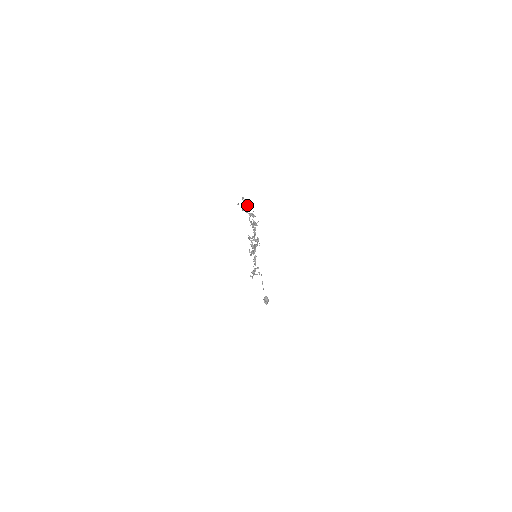
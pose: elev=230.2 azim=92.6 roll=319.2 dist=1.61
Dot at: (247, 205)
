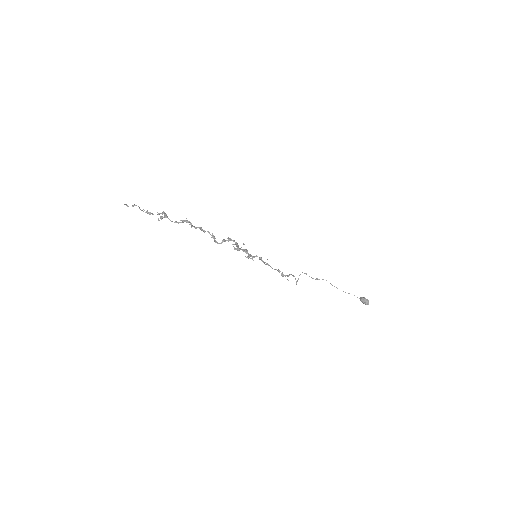
Dot at: occluded
